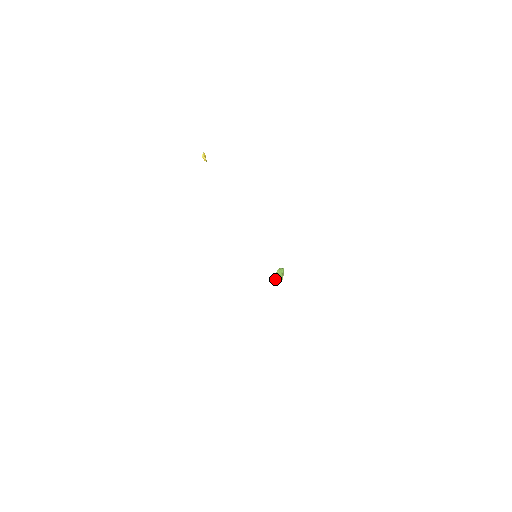
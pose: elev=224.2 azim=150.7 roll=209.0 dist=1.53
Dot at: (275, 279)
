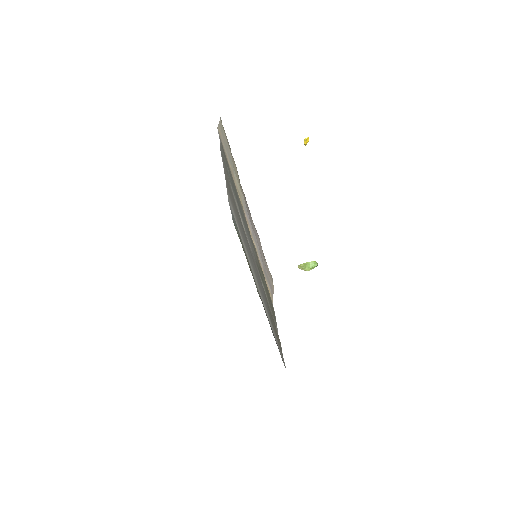
Dot at: (302, 265)
